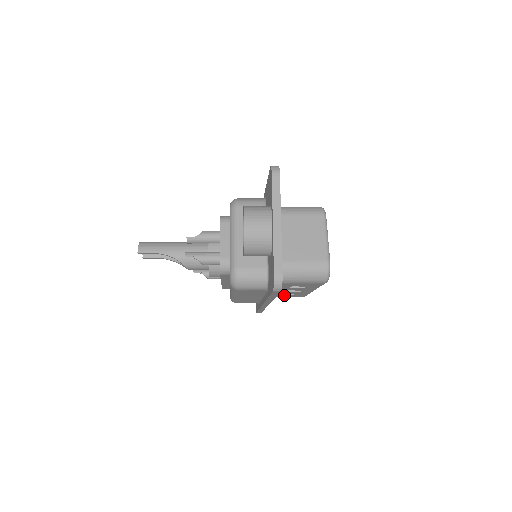
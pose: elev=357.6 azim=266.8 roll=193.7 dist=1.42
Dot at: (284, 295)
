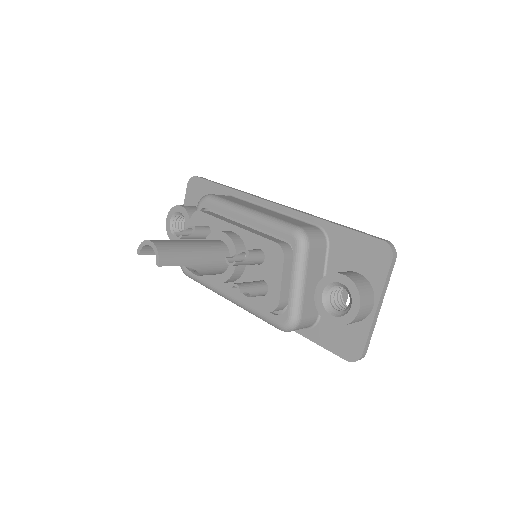
Dot at: occluded
